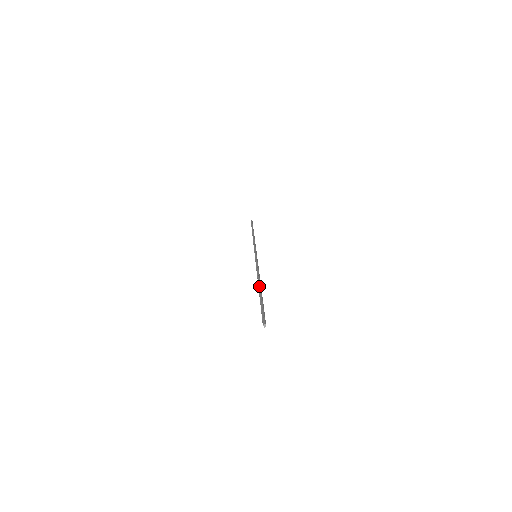
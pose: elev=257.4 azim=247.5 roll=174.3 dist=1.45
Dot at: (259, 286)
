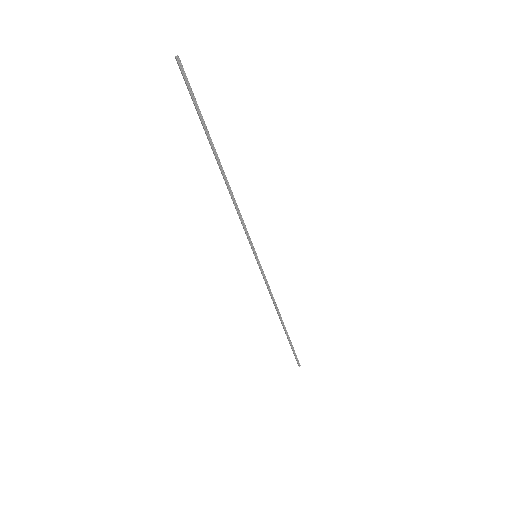
Dot at: (218, 163)
